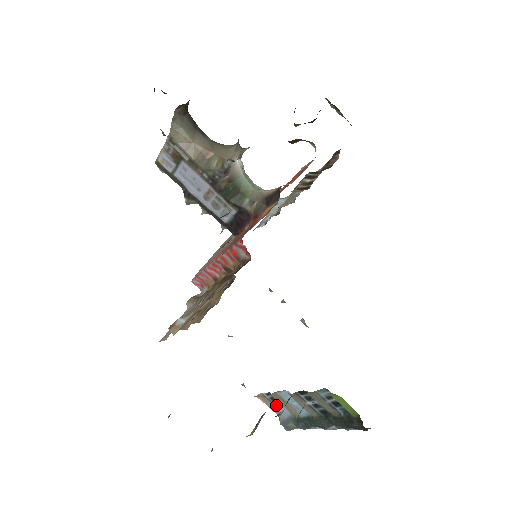
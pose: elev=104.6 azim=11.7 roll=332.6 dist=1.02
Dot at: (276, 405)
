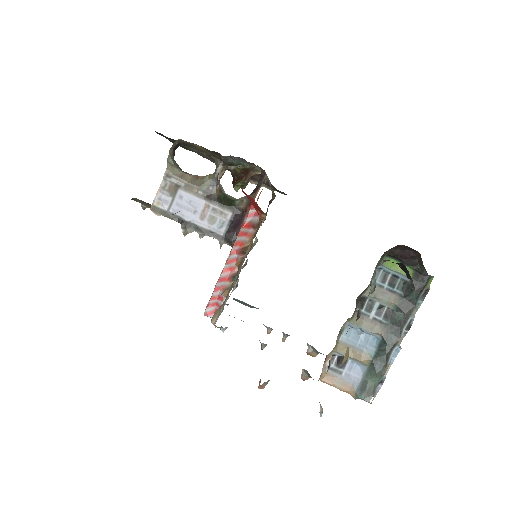
Dot at: (344, 373)
